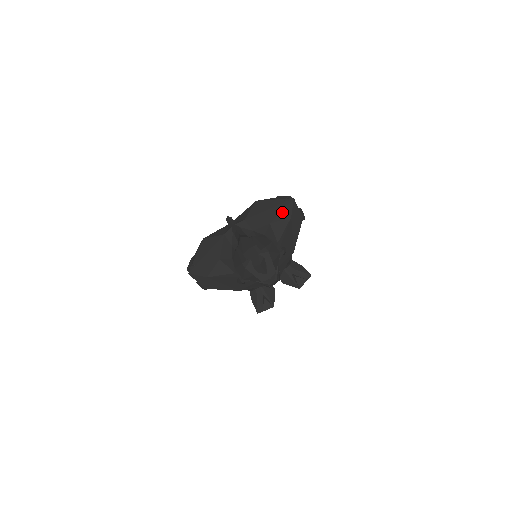
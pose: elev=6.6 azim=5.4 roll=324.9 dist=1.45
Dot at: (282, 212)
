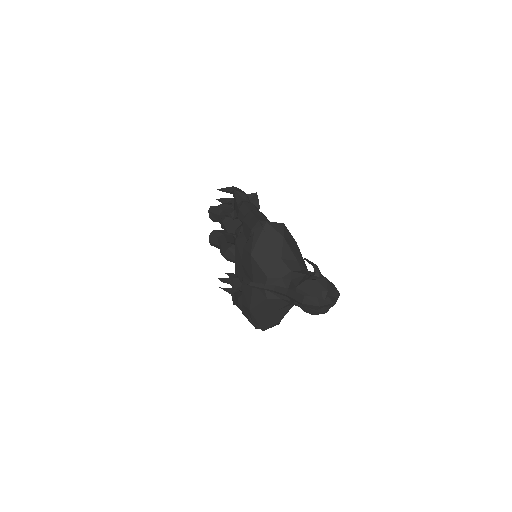
Dot at: (275, 241)
